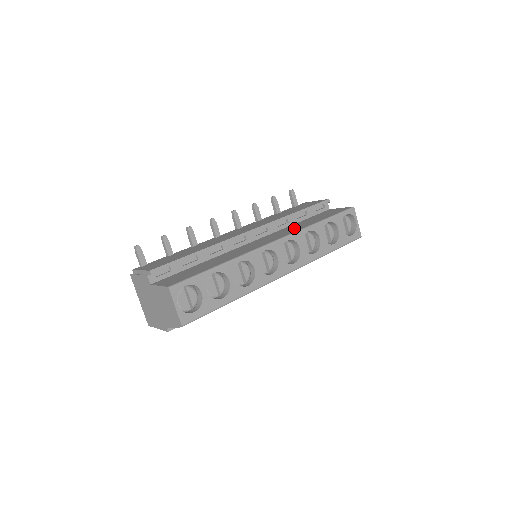
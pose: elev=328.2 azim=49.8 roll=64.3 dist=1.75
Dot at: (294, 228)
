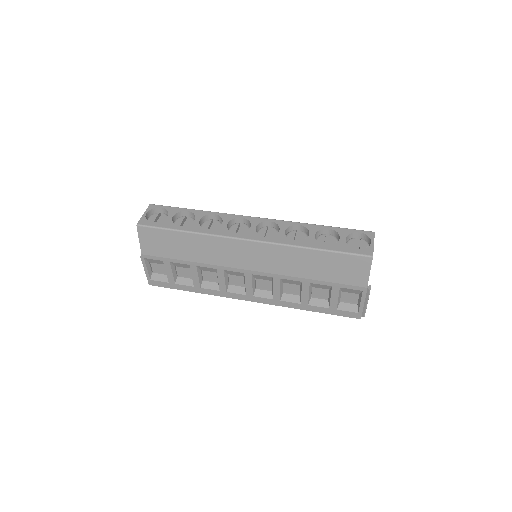
Dot at: occluded
